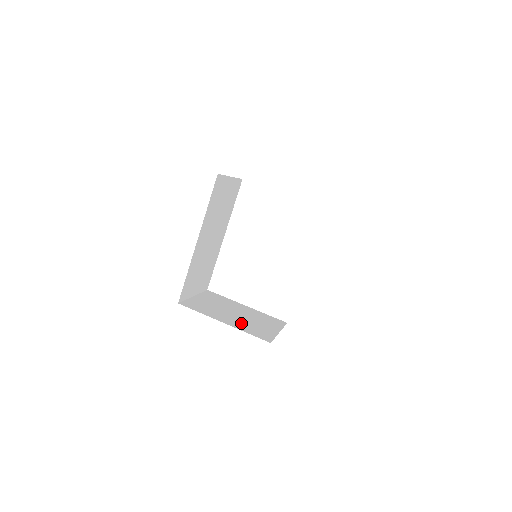
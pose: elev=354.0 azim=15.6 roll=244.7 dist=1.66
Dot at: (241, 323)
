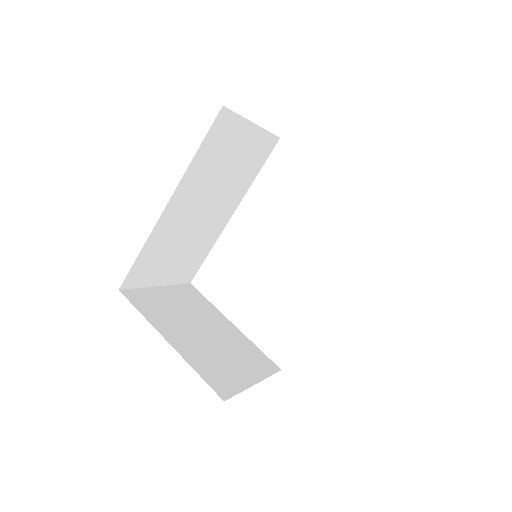
Dot at: (199, 350)
